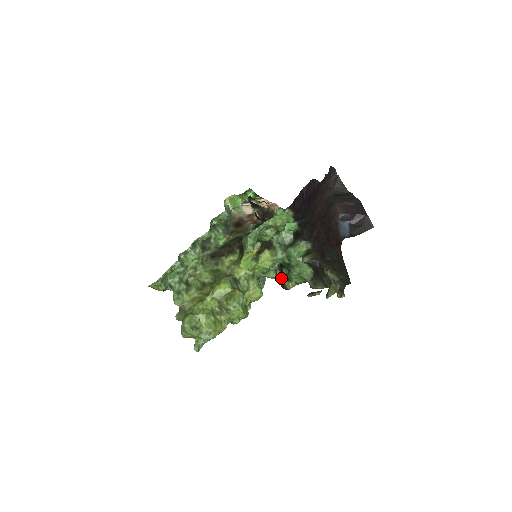
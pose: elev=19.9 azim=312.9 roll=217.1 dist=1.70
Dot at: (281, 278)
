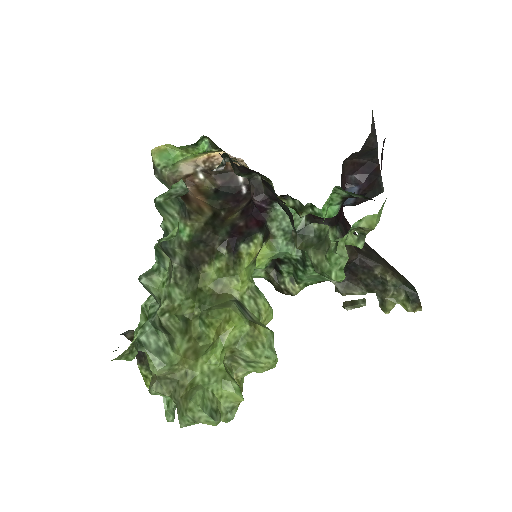
Dot at: (276, 278)
